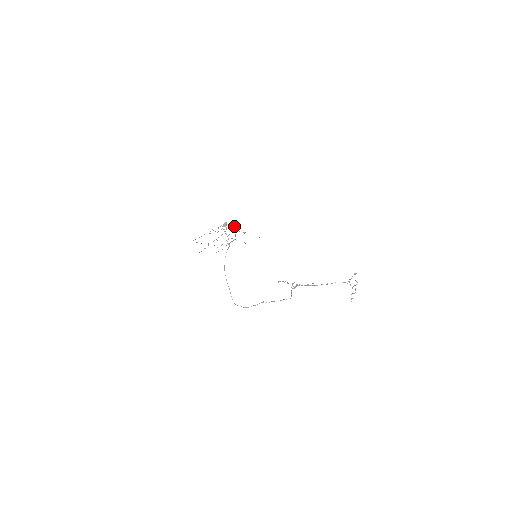
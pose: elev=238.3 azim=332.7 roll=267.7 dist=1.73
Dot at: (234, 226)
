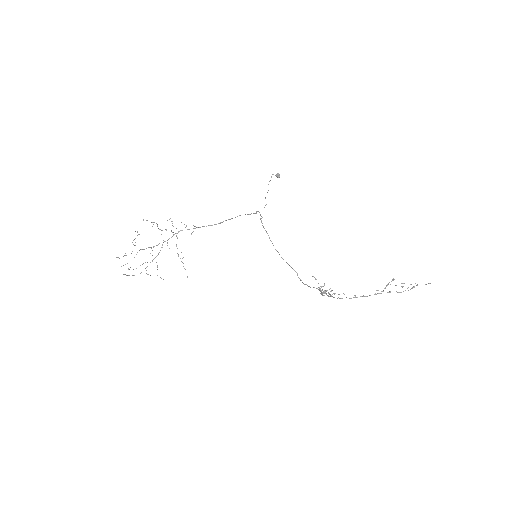
Dot at: occluded
